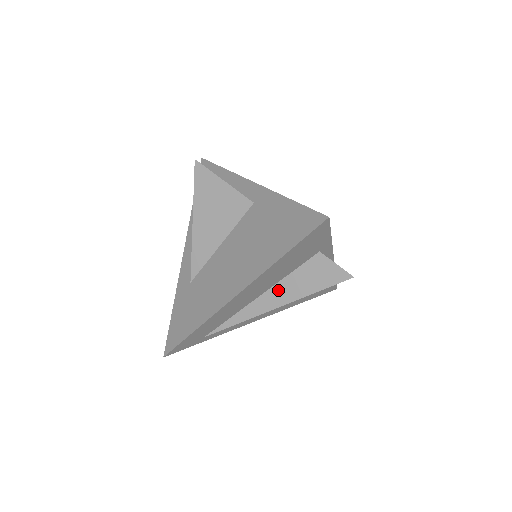
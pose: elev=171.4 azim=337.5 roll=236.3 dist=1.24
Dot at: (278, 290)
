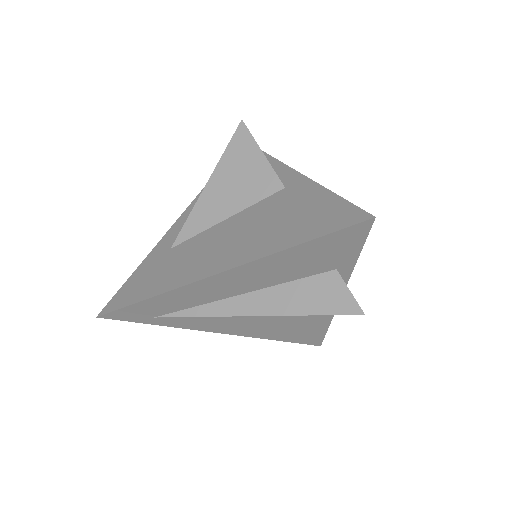
Dot at: (267, 295)
